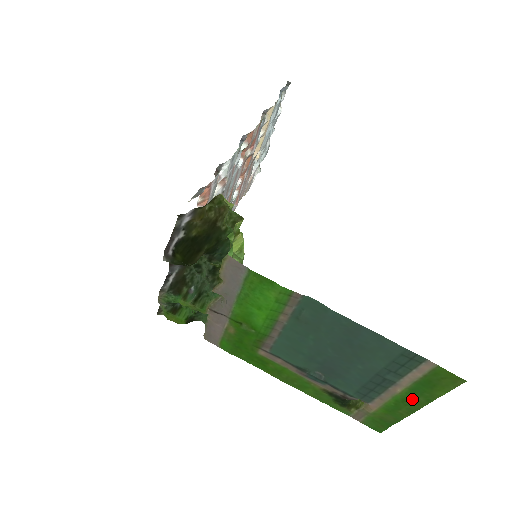
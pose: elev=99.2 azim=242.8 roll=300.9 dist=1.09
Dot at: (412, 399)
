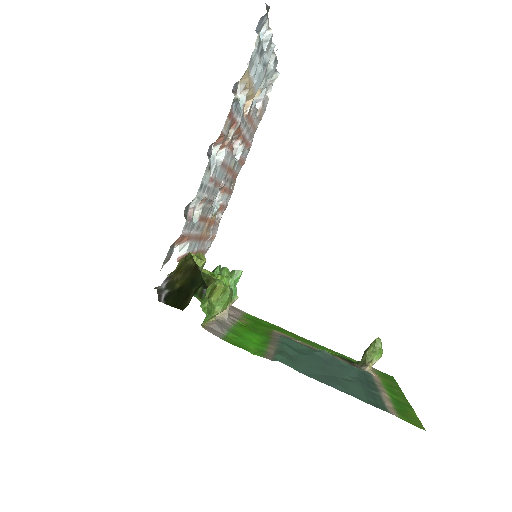
Dot at: (397, 399)
